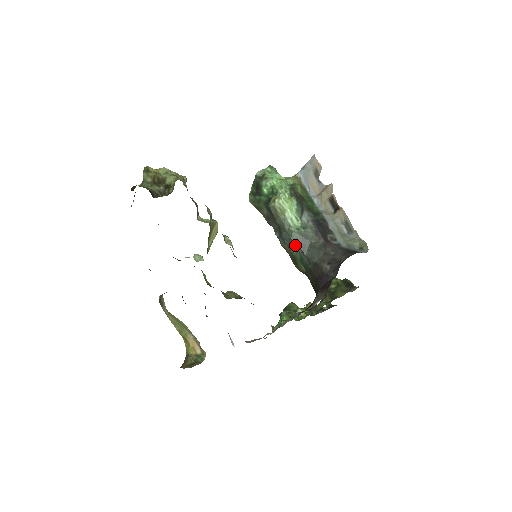
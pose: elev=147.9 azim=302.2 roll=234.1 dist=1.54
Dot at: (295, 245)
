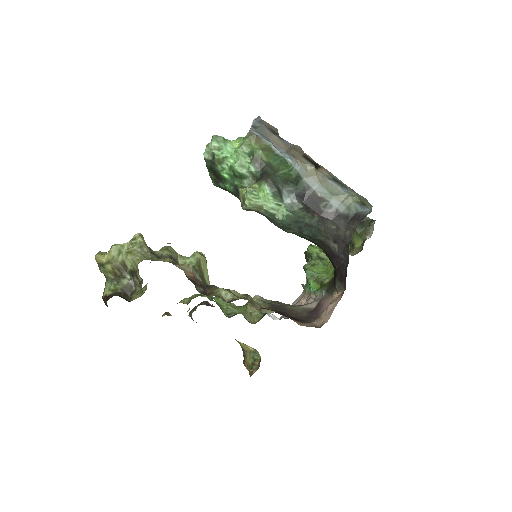
Dot at: (290, 229)
